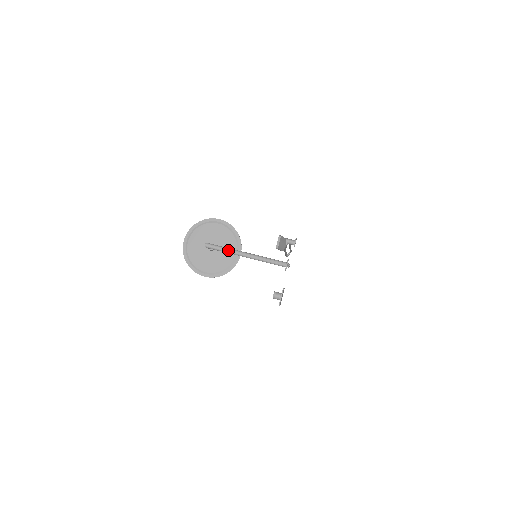
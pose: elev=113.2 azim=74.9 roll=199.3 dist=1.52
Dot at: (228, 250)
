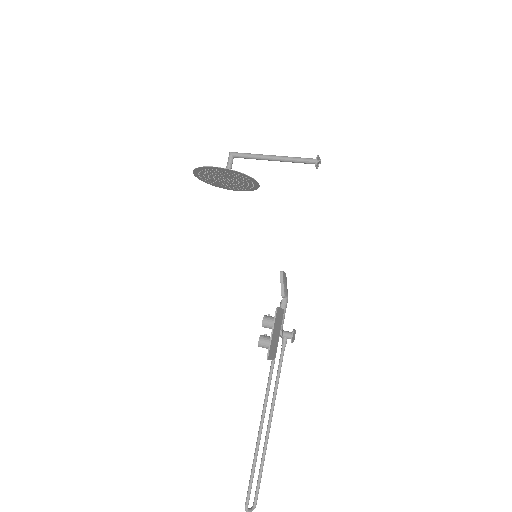
Dot at: (254, 154)
